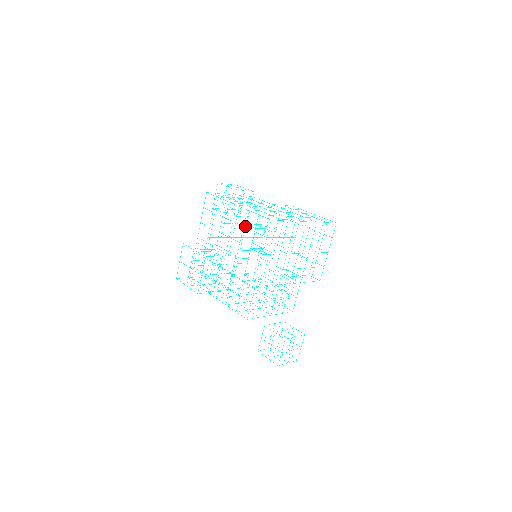
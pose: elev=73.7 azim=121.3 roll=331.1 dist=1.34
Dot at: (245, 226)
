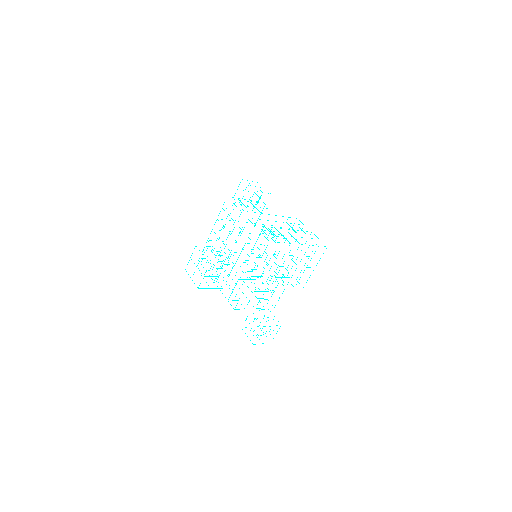
Dot at: occluded
